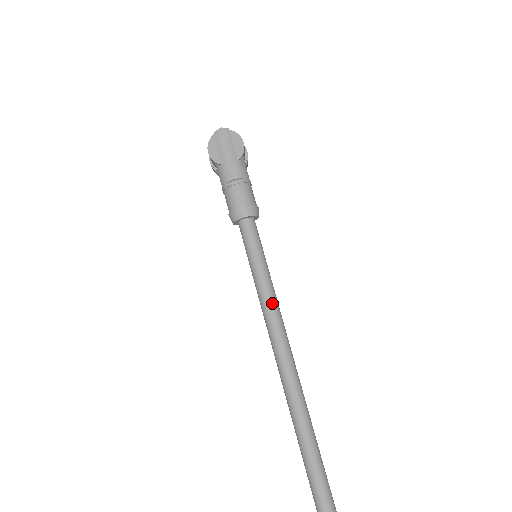
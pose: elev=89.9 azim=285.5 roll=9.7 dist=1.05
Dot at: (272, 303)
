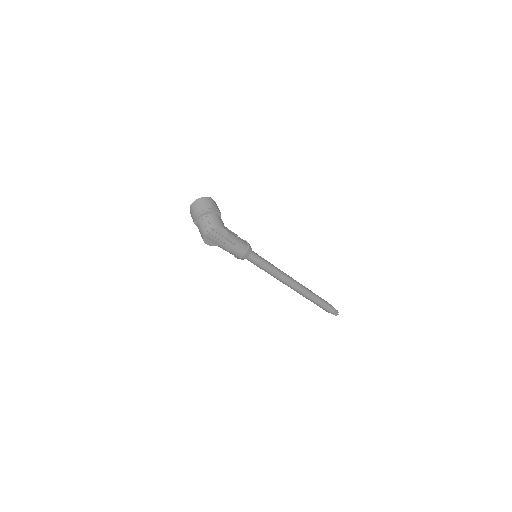
Dot at: (278, 275)
